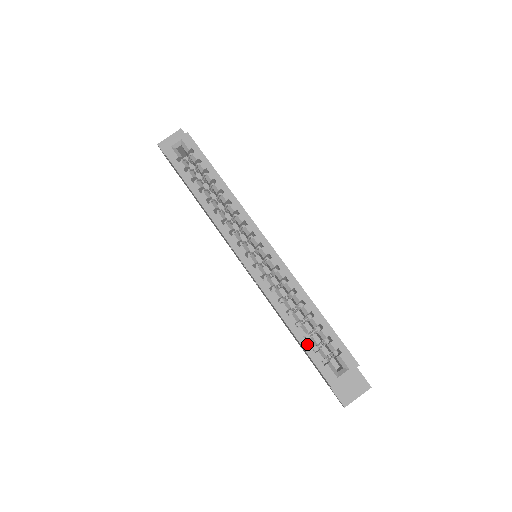
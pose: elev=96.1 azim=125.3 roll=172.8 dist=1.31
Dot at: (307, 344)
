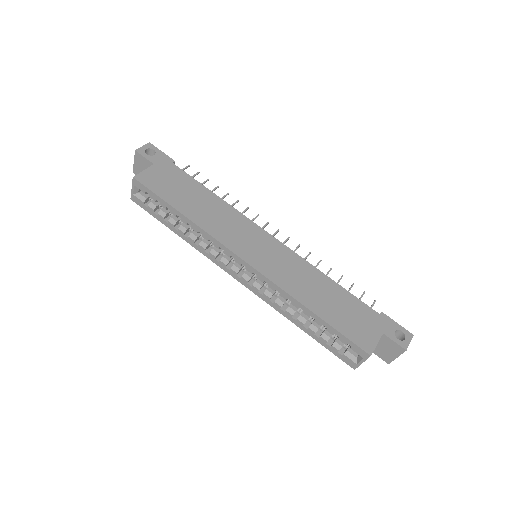
Dot at: (320, 340)
